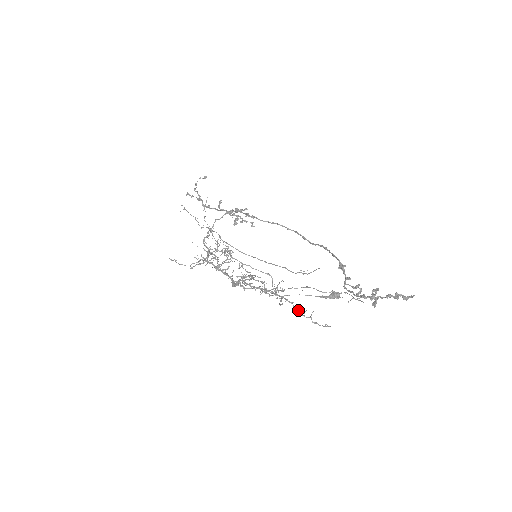
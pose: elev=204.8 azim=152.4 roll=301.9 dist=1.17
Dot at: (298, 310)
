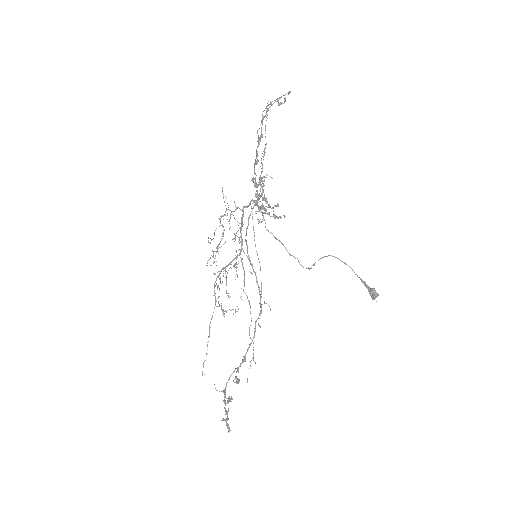
Dot at: occluded
